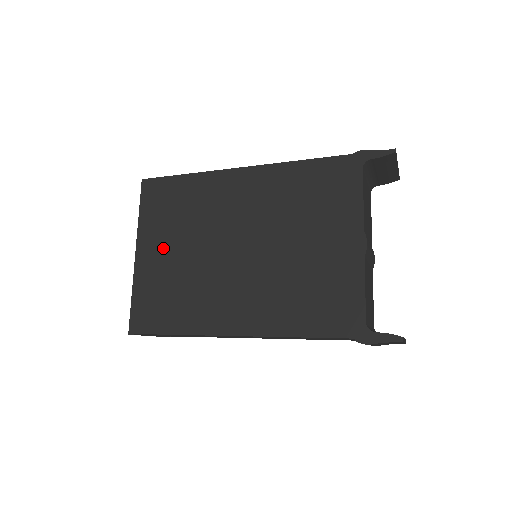
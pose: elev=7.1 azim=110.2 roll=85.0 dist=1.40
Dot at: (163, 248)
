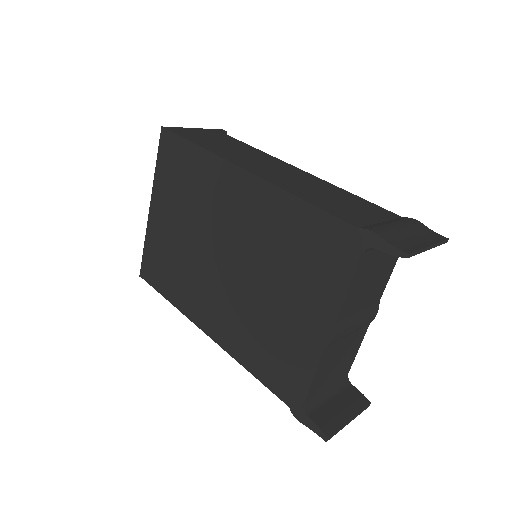
Dot at: (169, 216)
